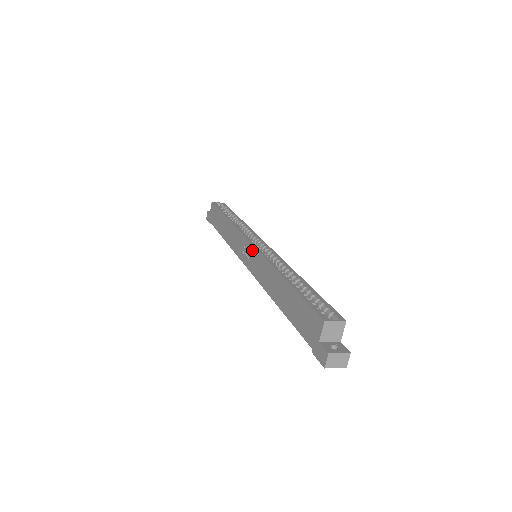
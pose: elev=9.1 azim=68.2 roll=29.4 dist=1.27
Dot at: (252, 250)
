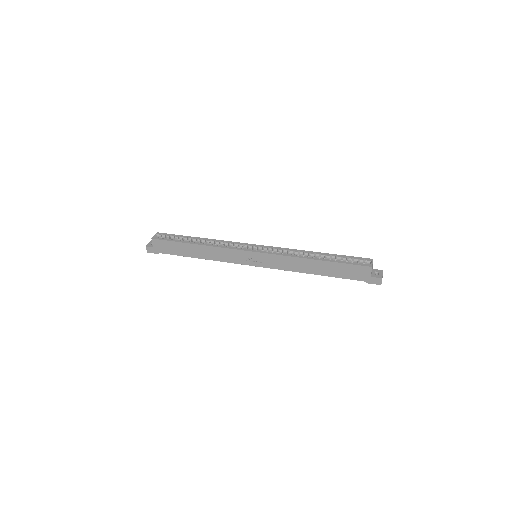
Dot at: (260, 255)
